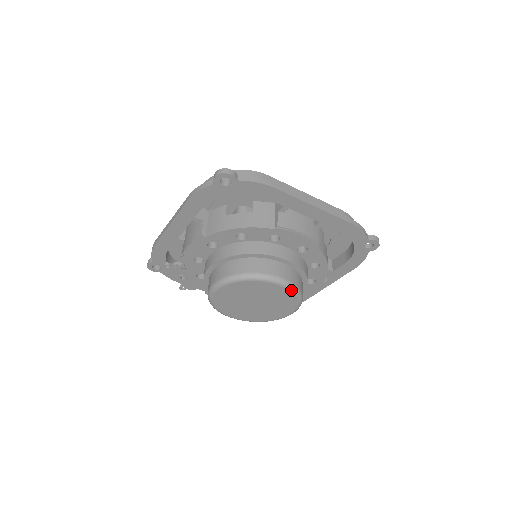
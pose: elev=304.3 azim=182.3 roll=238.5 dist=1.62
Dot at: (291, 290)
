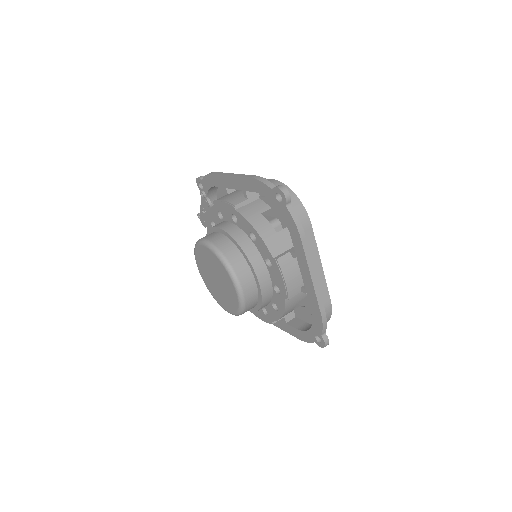
Dot at: (239, 301)
